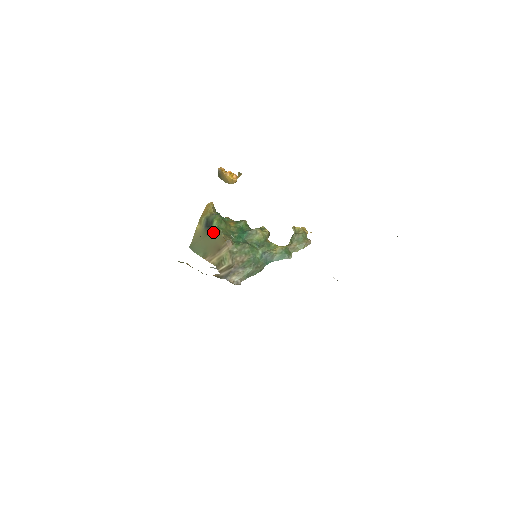
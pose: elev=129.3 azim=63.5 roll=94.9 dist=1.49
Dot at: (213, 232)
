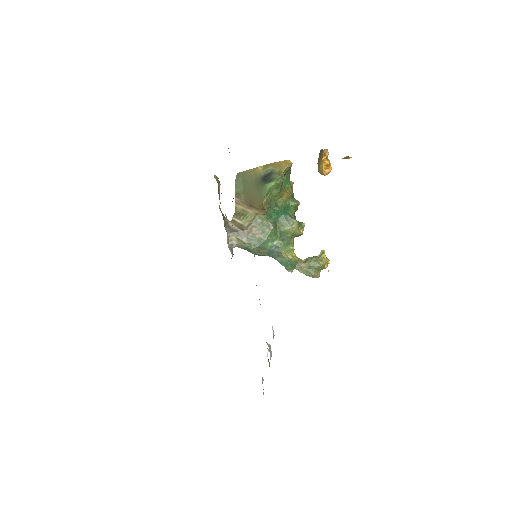
Dot at: (262, 188)
